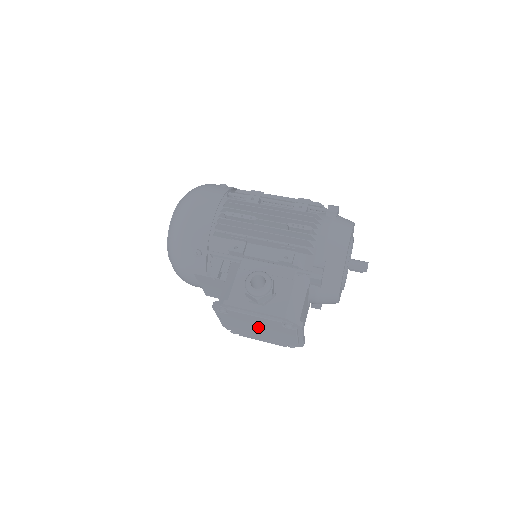
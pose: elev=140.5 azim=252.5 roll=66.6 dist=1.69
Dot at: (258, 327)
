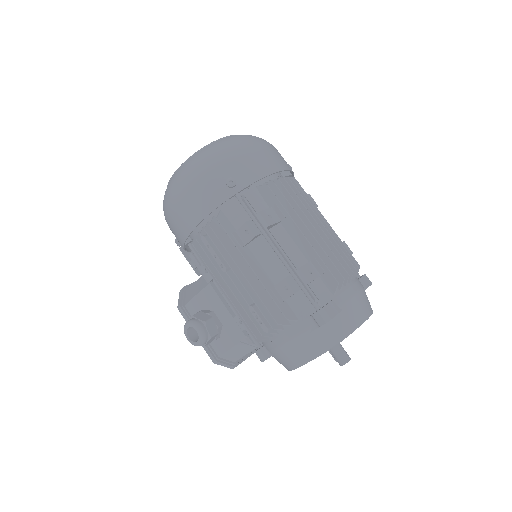
Dot at: occluded
